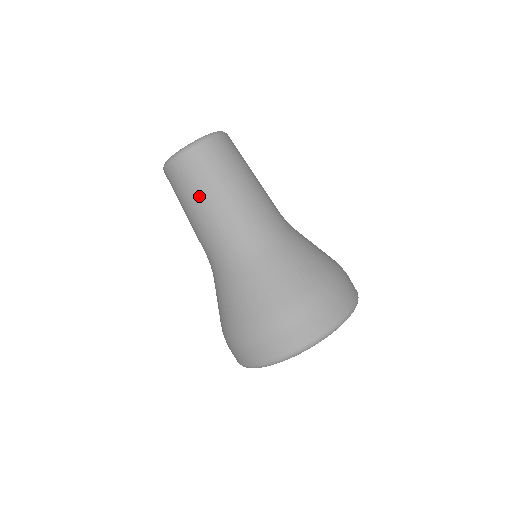
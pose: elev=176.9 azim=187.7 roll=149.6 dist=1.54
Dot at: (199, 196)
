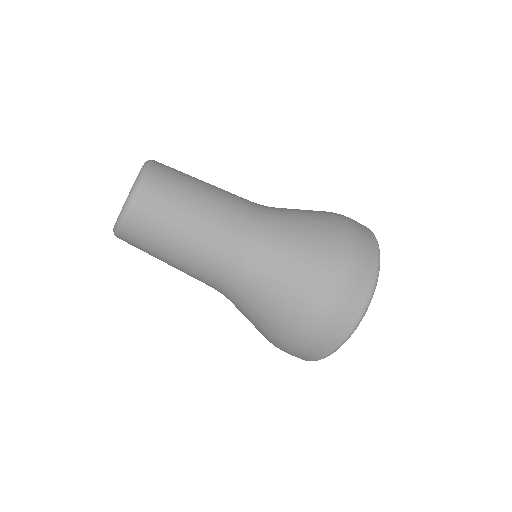
Dot at: occluded
